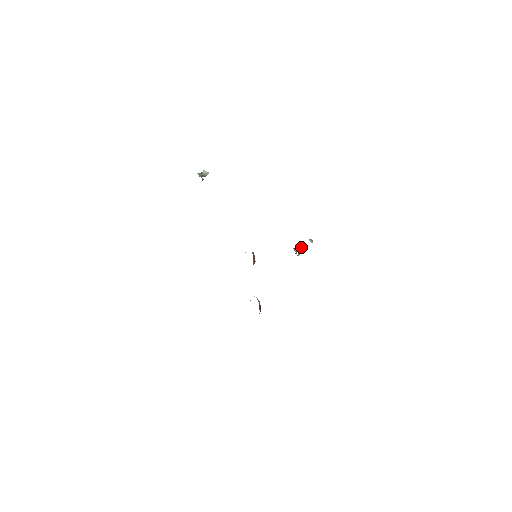
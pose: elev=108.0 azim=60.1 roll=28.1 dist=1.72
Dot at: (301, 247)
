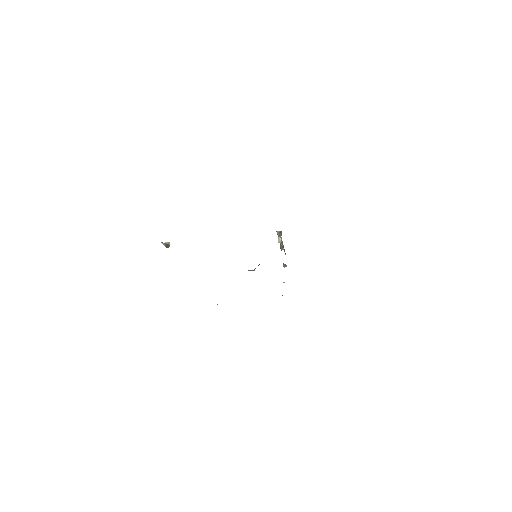
Dot at: (282, 242)
